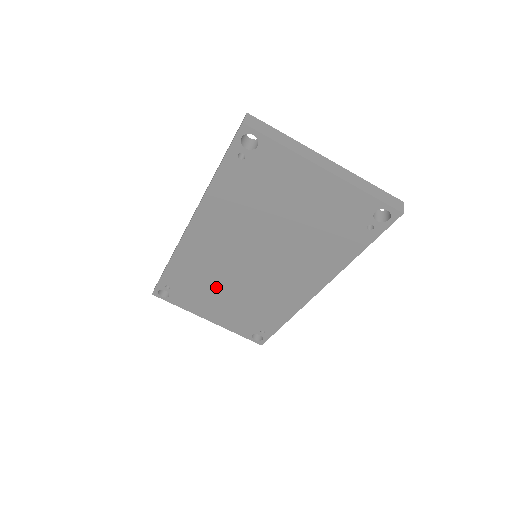
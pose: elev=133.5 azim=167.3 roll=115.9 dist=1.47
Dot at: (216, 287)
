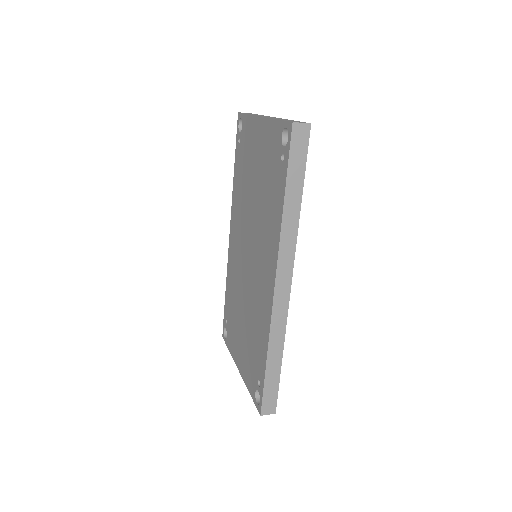
Dot at: (239, 309)
